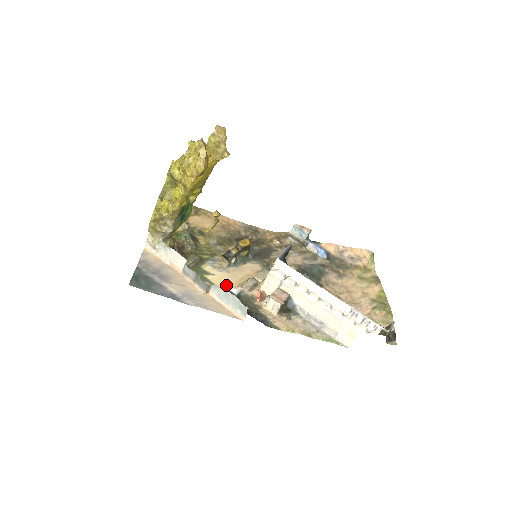
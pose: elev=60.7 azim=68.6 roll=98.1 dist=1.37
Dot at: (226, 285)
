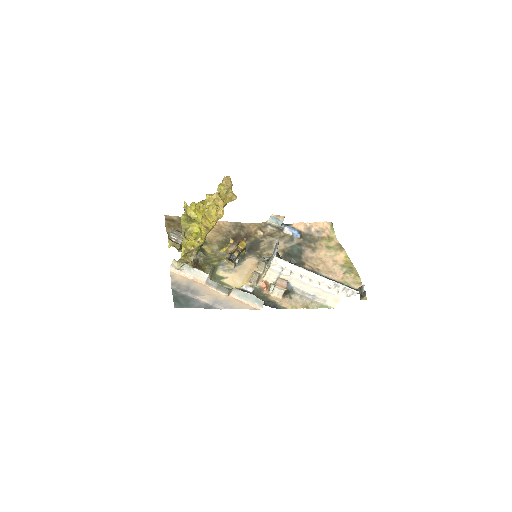
Dot at: (242, 287)
